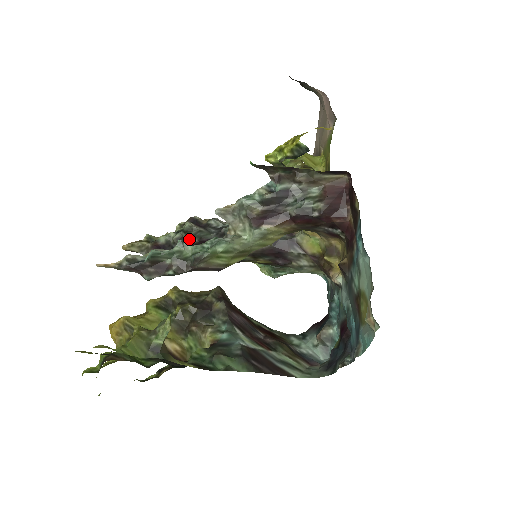
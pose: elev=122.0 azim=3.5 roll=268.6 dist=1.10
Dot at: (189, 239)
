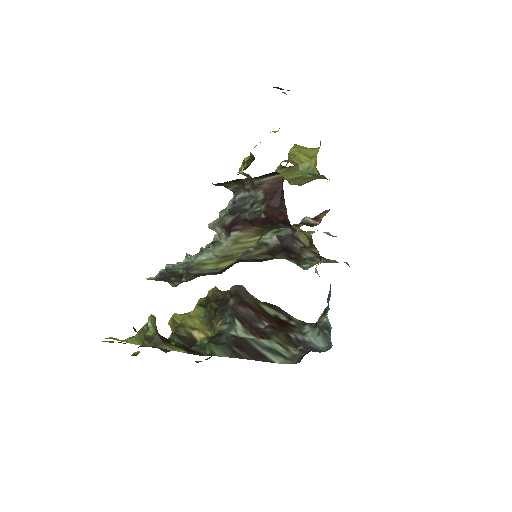
Dot at: occluded
